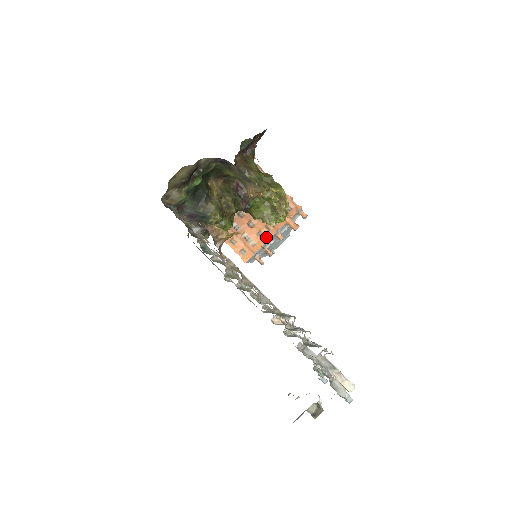
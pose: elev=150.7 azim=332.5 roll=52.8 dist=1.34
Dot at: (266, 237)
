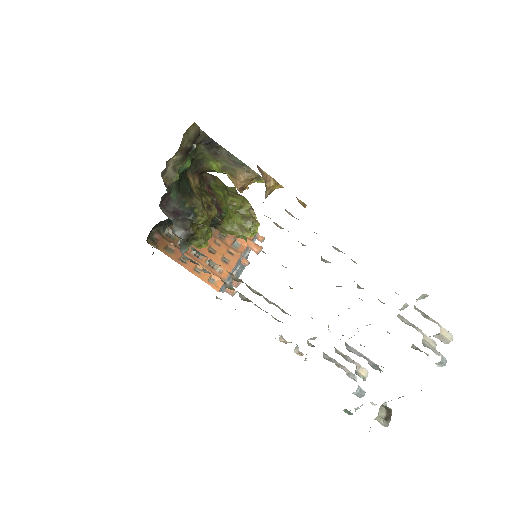
Dot at: (232, 262)
